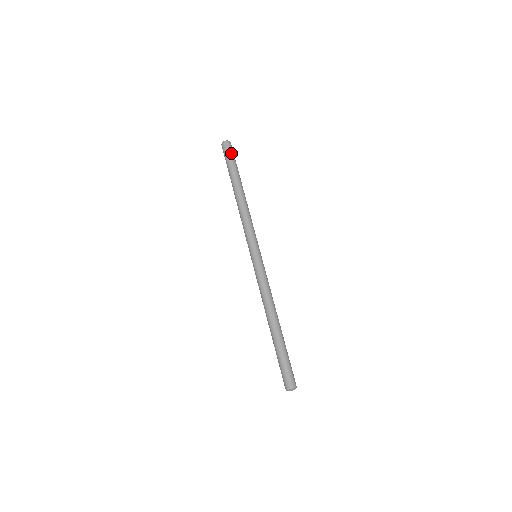
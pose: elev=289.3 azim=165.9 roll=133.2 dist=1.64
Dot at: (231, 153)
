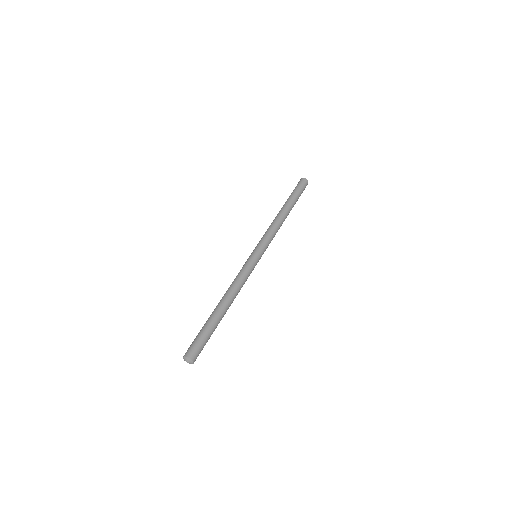
Dot at: (302, 187)
